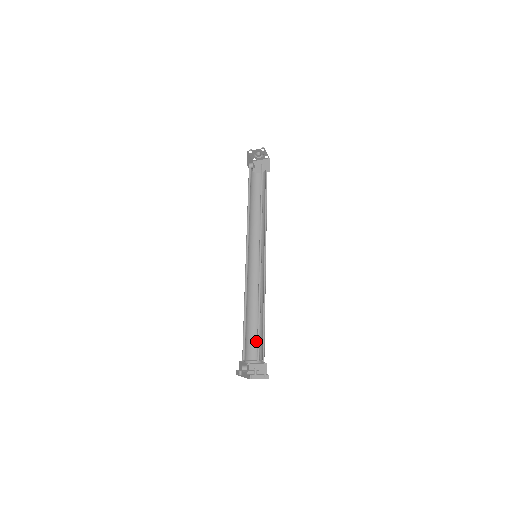
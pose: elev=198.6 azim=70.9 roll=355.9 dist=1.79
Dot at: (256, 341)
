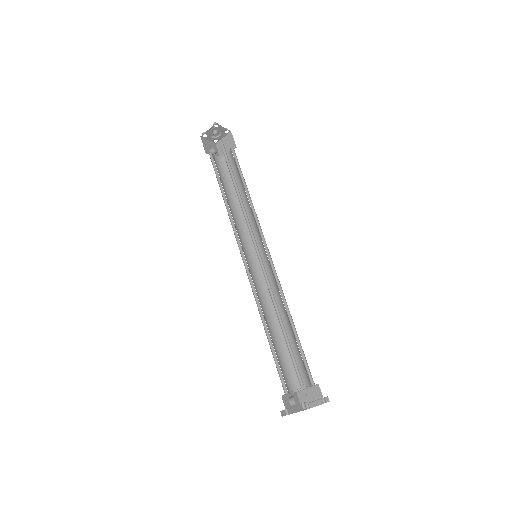
Dot at: (296, 360)
